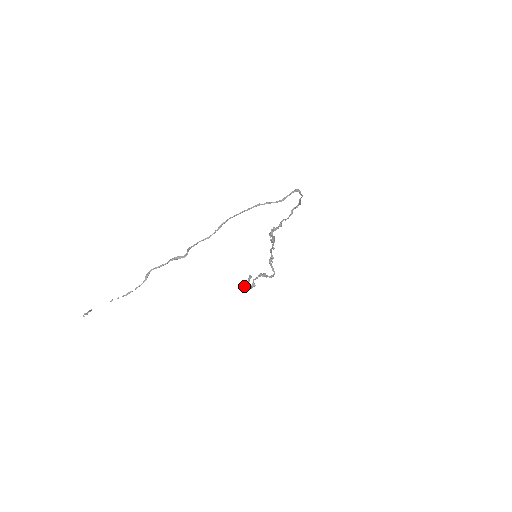
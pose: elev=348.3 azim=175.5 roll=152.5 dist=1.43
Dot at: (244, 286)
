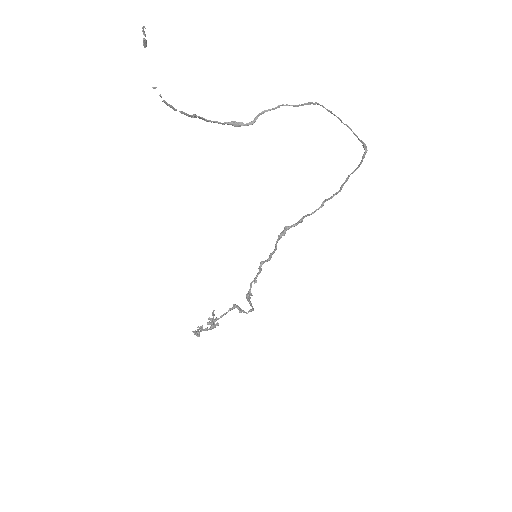
Dot at: (194, 333)
